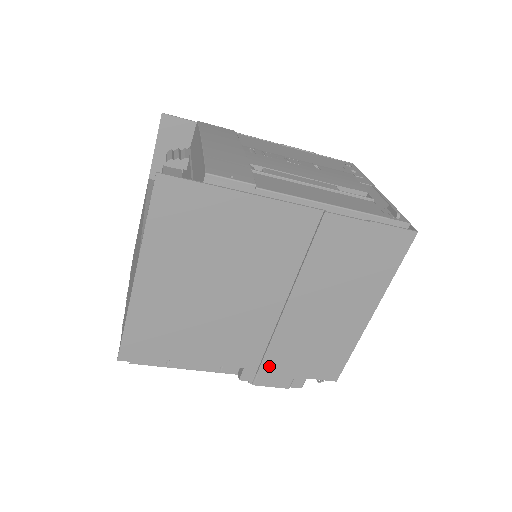
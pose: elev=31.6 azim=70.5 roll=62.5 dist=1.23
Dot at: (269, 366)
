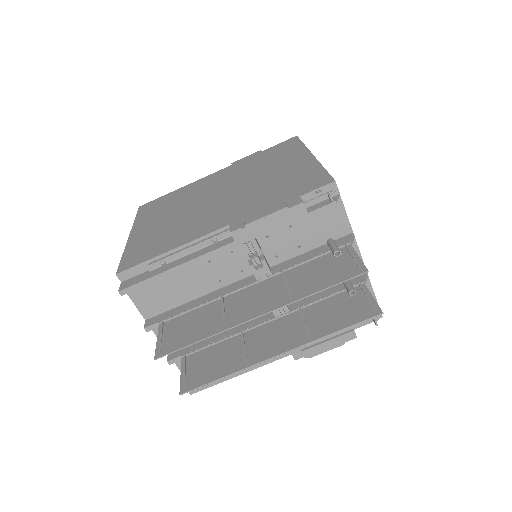
Dot at: (251, 210)
